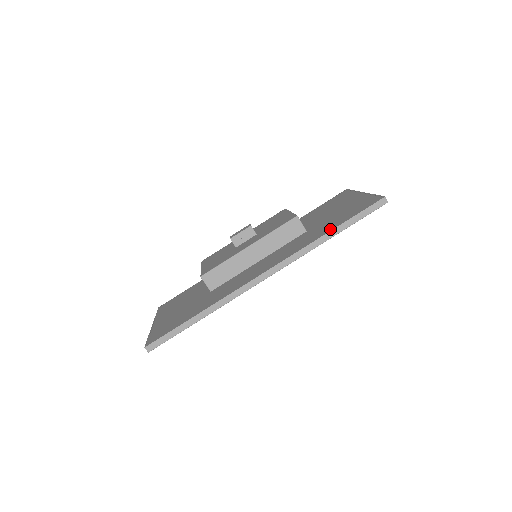
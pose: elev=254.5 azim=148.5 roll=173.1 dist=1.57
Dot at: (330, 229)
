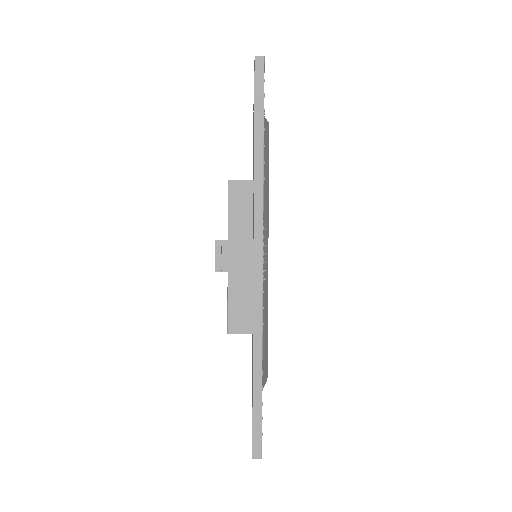
Dot at: occluded
